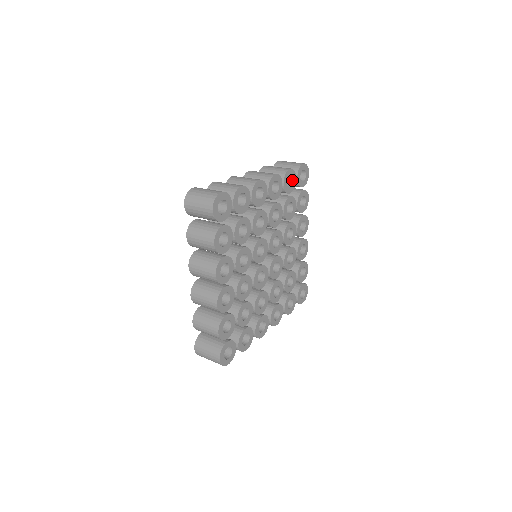
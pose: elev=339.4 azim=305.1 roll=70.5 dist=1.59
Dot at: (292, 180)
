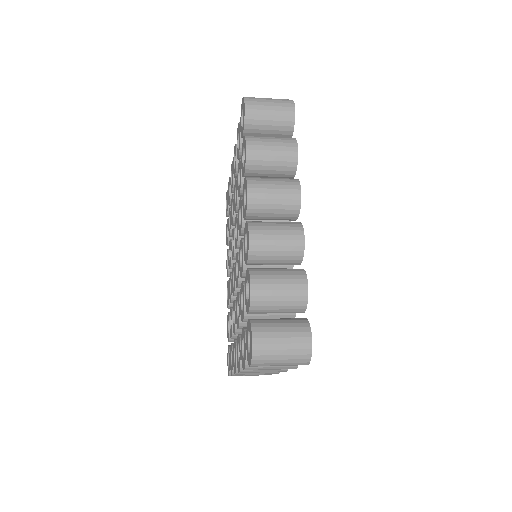
Dot at: occluded
